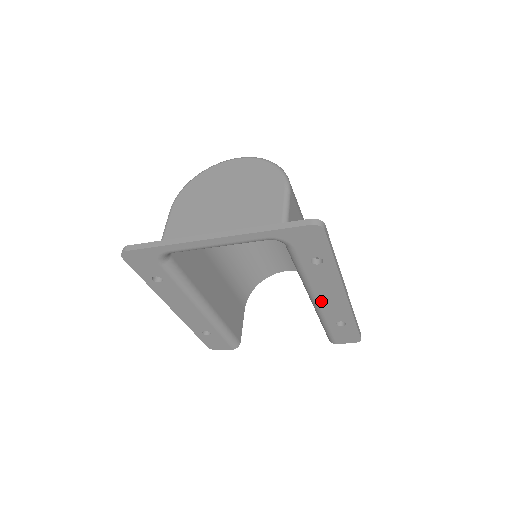
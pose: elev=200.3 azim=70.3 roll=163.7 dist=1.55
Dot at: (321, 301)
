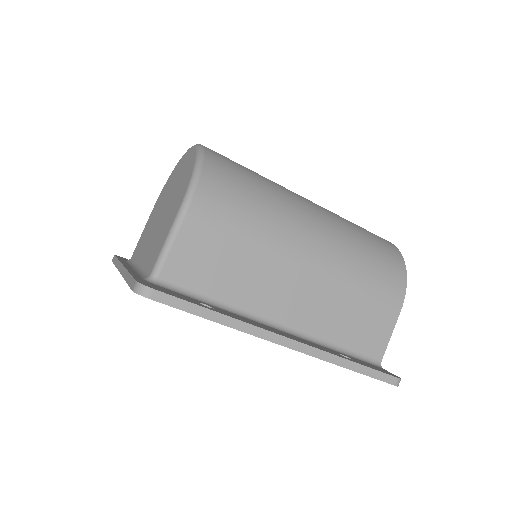
Dot at: occluded
